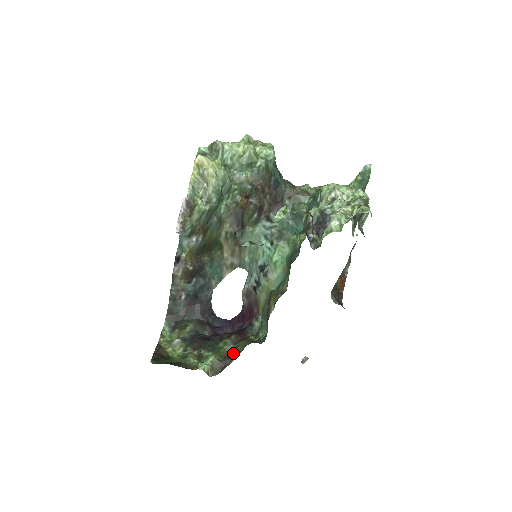
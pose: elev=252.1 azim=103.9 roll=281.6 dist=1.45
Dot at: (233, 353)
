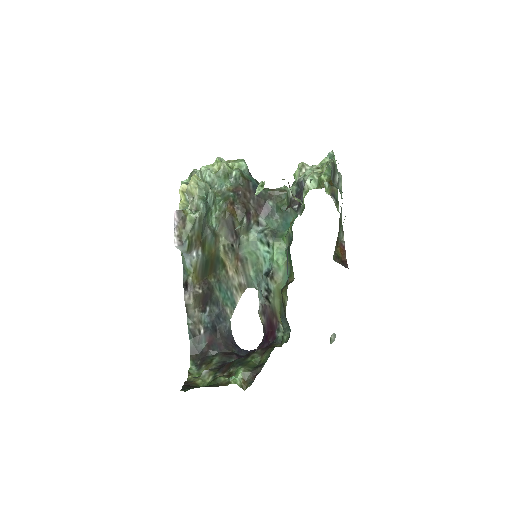
Dot at: (262, 362)
